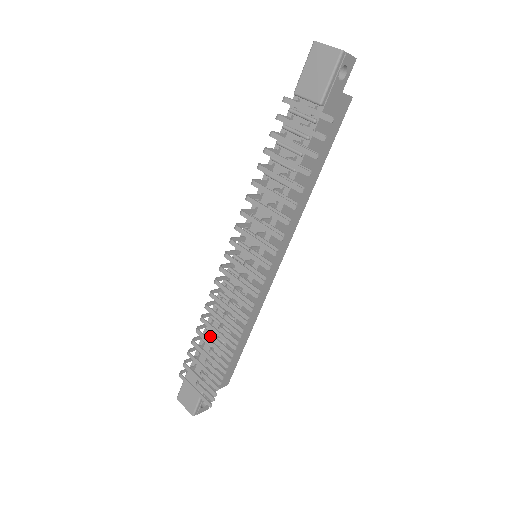
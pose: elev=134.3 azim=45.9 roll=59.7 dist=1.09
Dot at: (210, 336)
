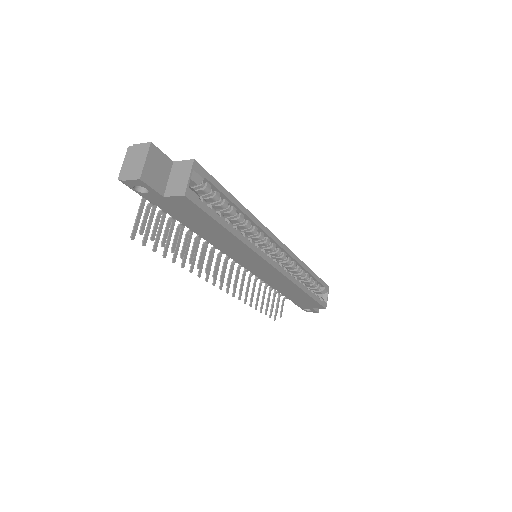
Dot at: occluded
